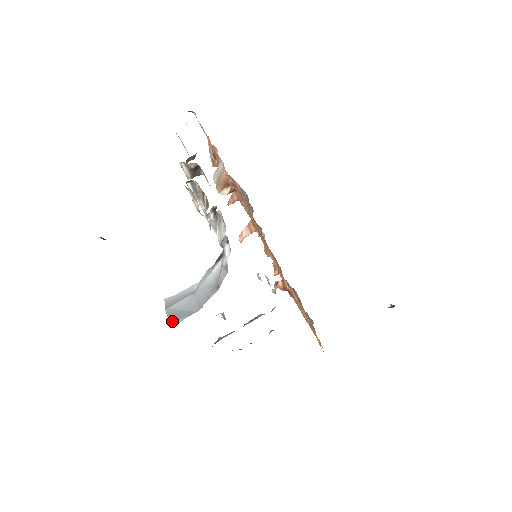
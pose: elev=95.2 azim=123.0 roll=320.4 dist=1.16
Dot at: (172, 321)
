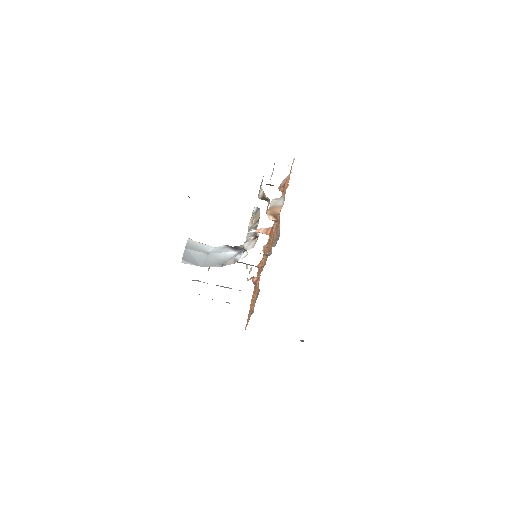
Dot at: (184, 260)
